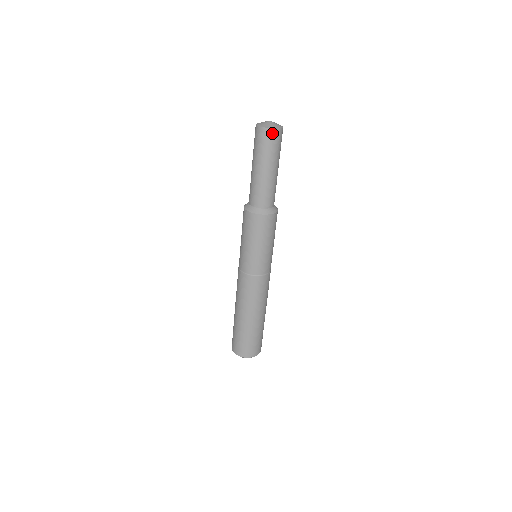
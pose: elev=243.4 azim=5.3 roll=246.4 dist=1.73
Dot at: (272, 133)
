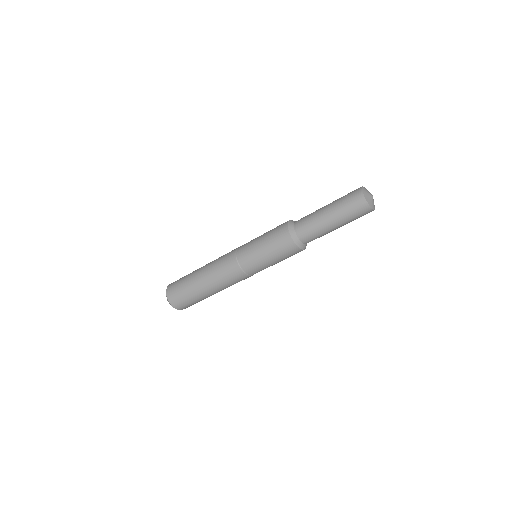
Dot at: (364, 205)
